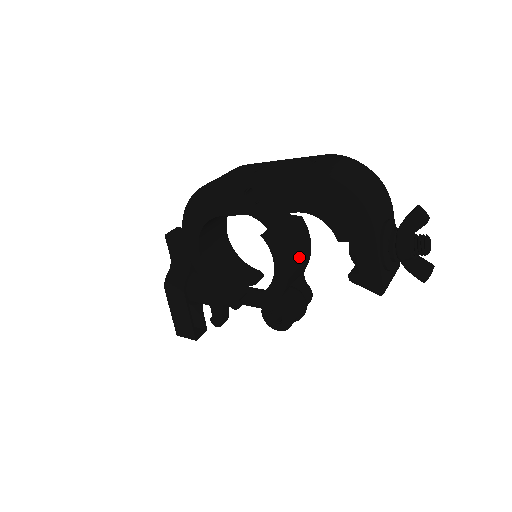
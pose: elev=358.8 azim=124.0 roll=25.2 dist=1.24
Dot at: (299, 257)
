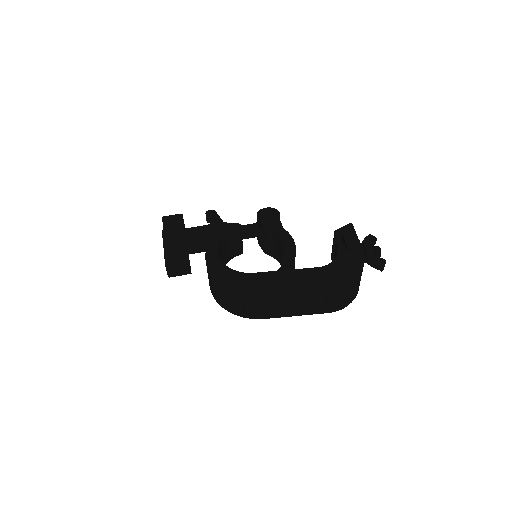
Dot at: occluded
